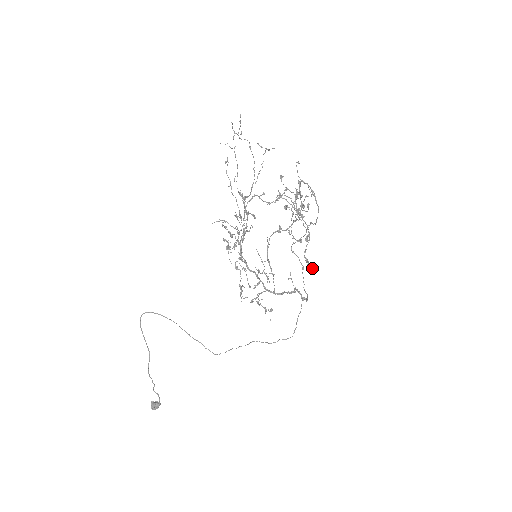
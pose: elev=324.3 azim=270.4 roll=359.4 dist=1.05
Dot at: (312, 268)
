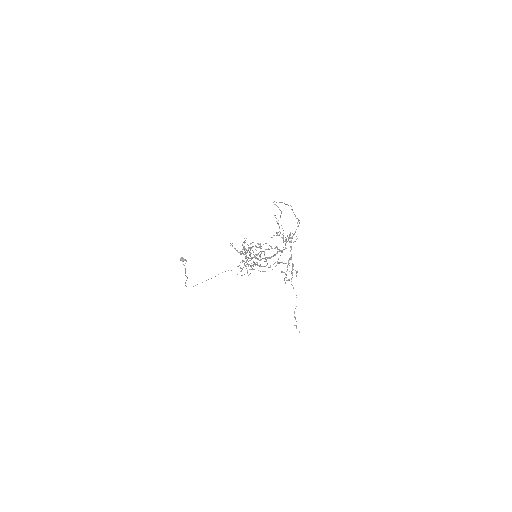
Dot at: occluded
